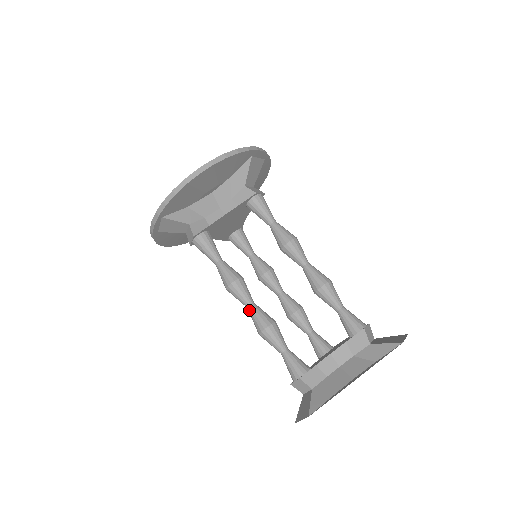
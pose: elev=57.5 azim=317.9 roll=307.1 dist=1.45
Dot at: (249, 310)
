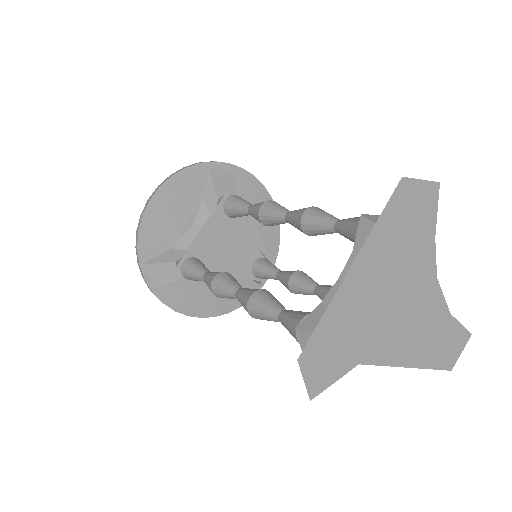
Dot at: (236, 298)
